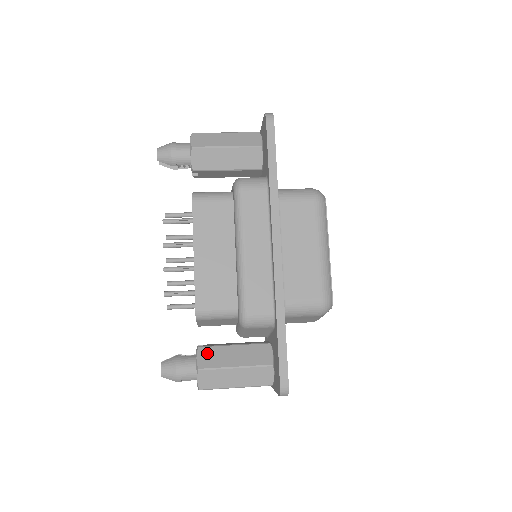
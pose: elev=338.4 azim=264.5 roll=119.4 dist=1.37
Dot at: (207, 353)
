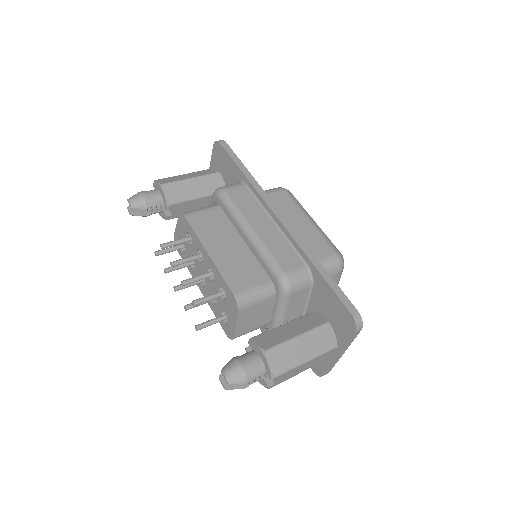
Dot at: (263, 338)
